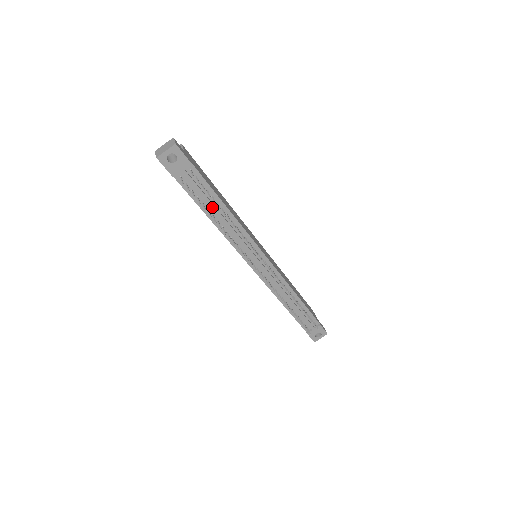
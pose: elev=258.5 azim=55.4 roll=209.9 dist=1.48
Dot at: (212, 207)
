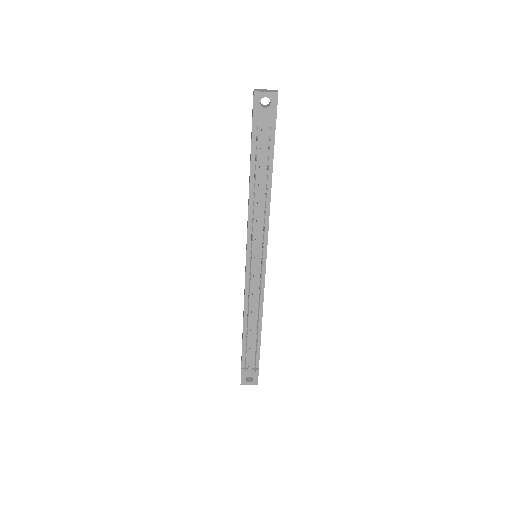
Dot at: (261, 174)
